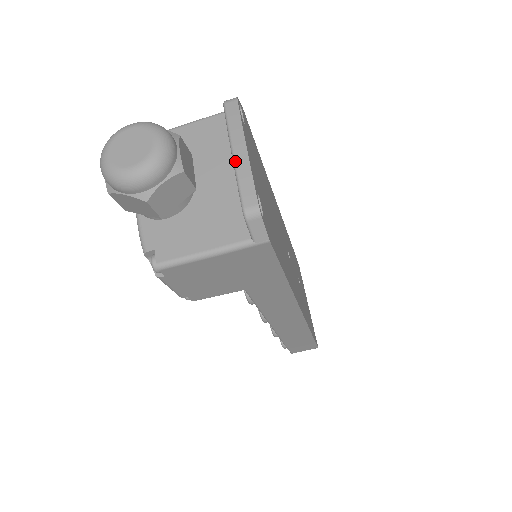
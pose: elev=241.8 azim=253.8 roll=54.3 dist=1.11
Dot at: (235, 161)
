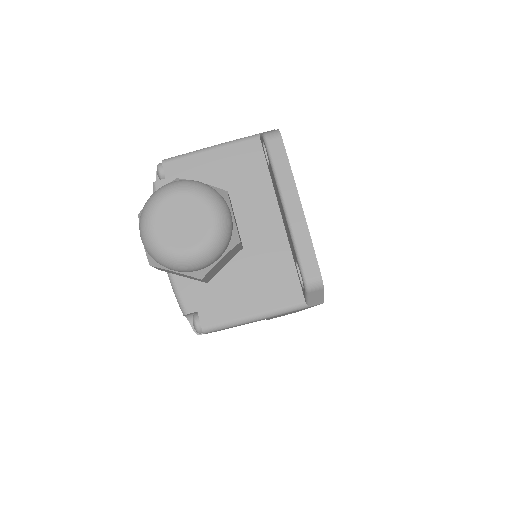
Dot at: (290, 222)
